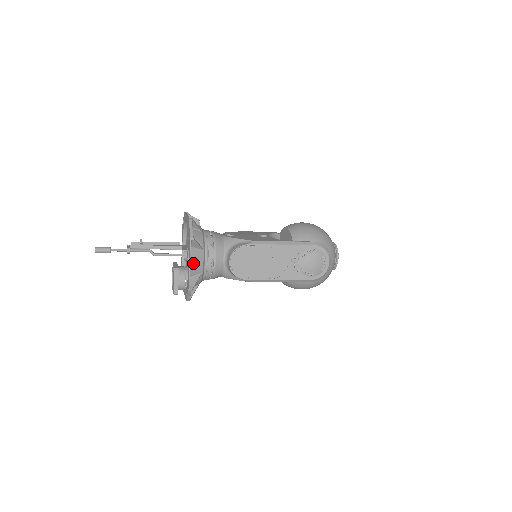
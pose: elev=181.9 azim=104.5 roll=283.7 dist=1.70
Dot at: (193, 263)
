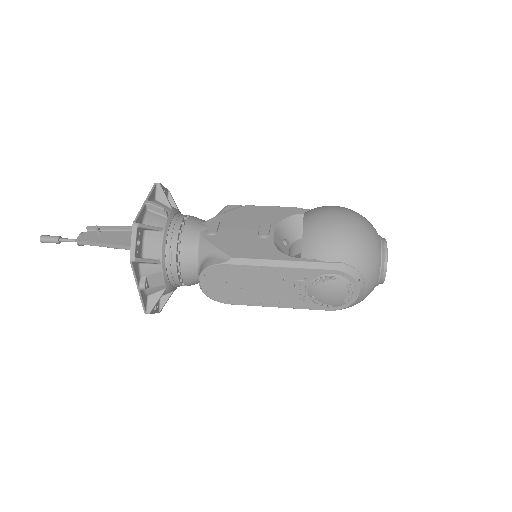
Dot at: (143, 287)
